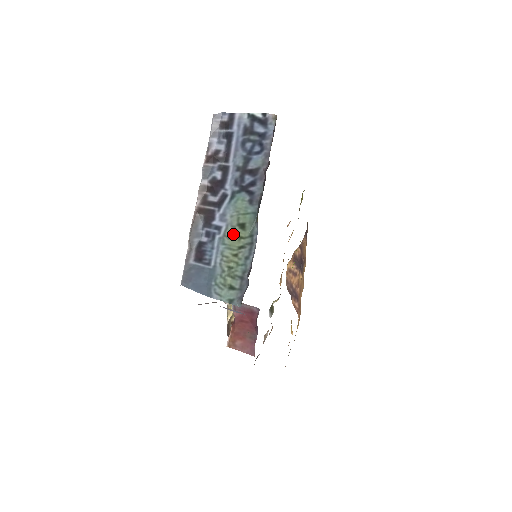
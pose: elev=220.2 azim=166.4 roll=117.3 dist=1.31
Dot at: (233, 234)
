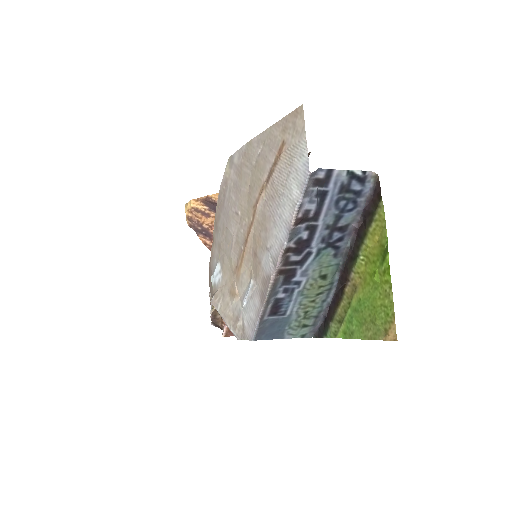
Dot at: (314, 285)
